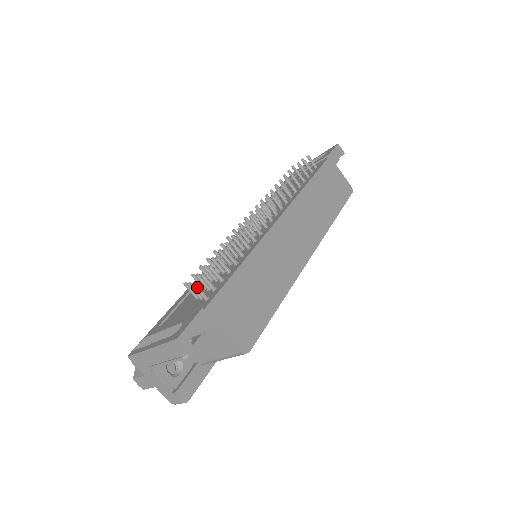
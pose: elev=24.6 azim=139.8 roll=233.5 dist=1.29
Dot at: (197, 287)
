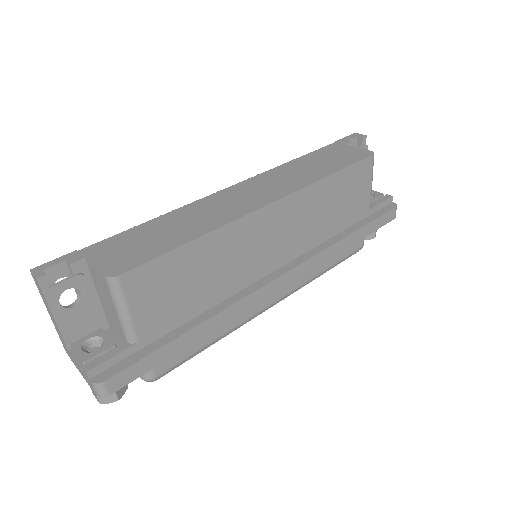
Dot at: occluded
